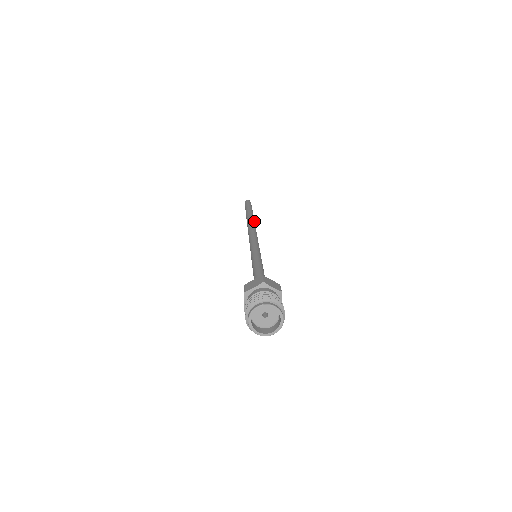
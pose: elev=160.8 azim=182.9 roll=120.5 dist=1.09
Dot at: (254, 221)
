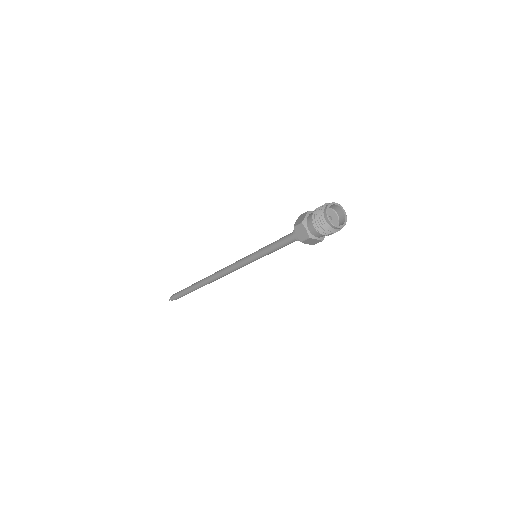
Dot at: occluded
